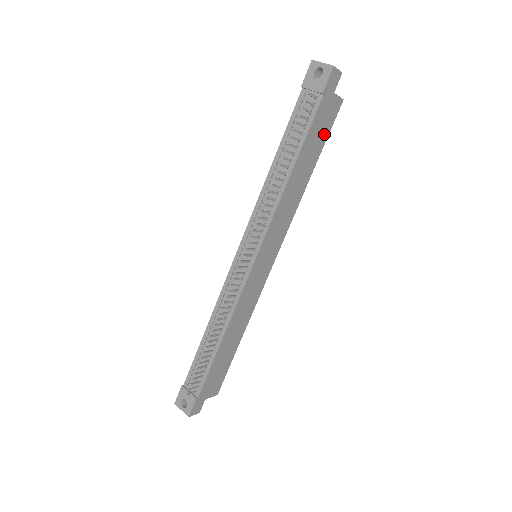
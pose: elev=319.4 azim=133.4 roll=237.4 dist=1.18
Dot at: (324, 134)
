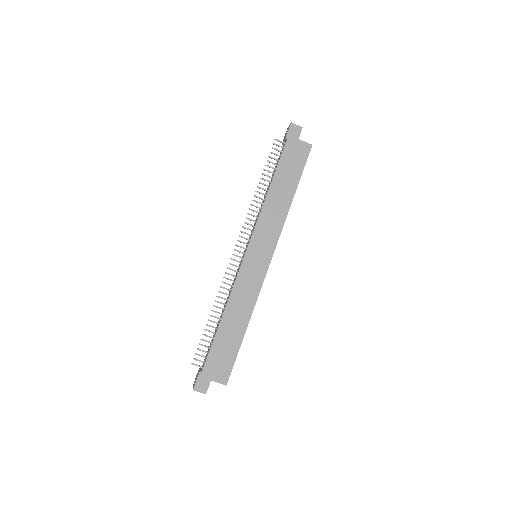
Dot at: (299, 166)
